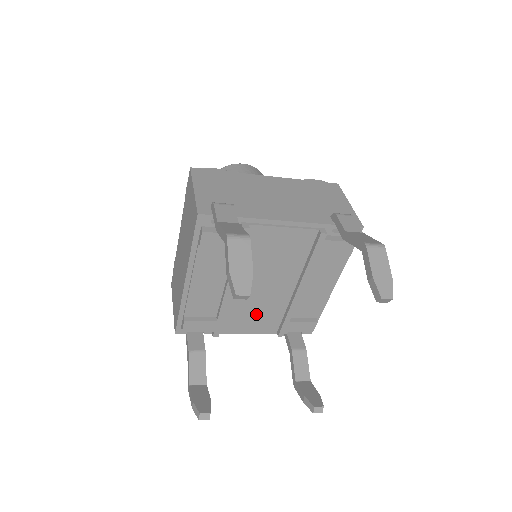
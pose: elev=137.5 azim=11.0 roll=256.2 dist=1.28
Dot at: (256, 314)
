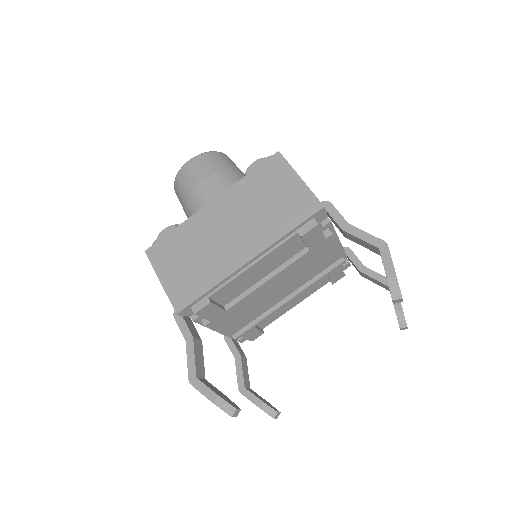
Dot at: (244, 313)
